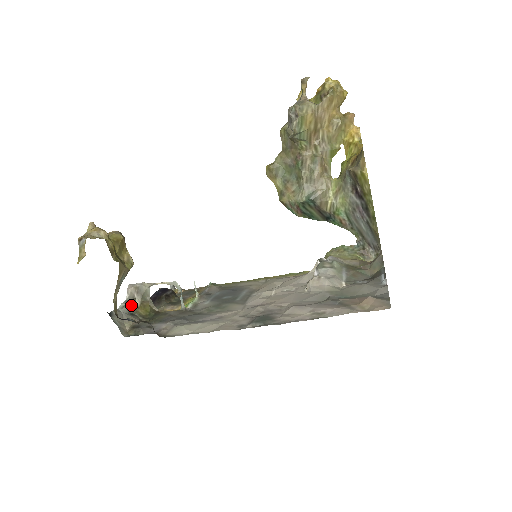
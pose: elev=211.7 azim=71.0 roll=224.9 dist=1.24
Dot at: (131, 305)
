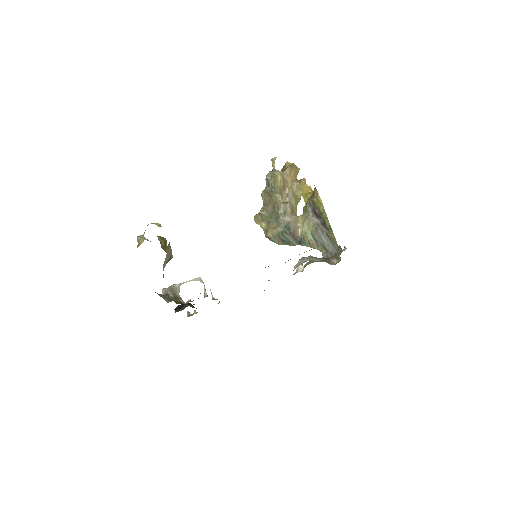
Dot at: (167, 296)
